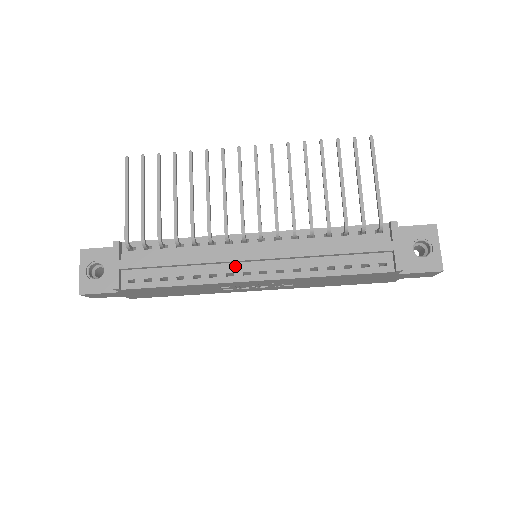
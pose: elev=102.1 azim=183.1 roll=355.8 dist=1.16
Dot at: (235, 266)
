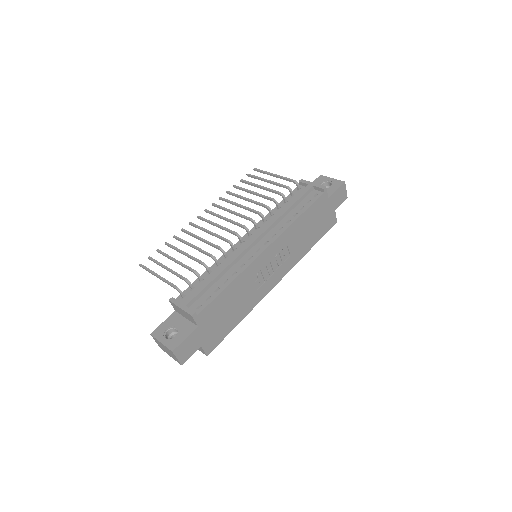
Dot at: (249, 253)
